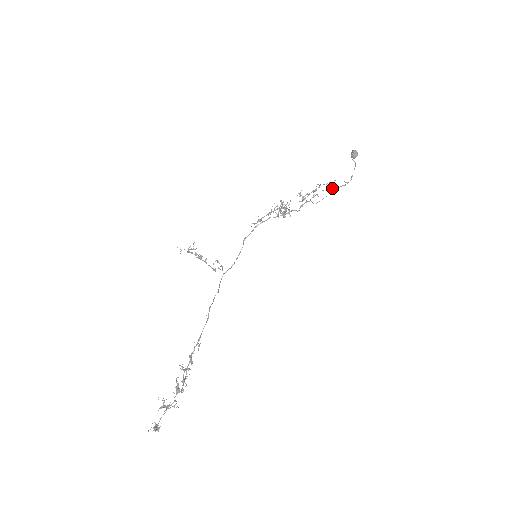
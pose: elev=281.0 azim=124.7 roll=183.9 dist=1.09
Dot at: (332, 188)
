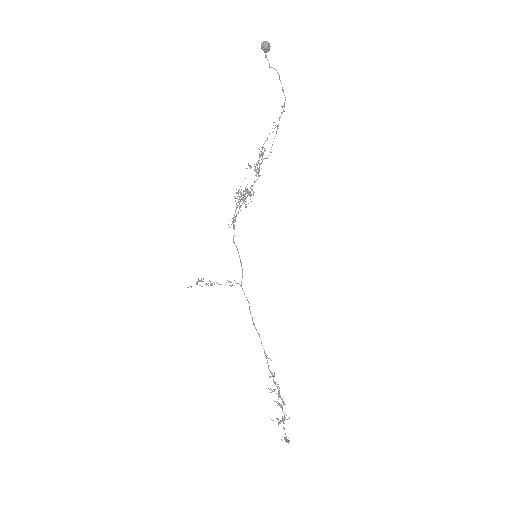
Dot at: occluded
